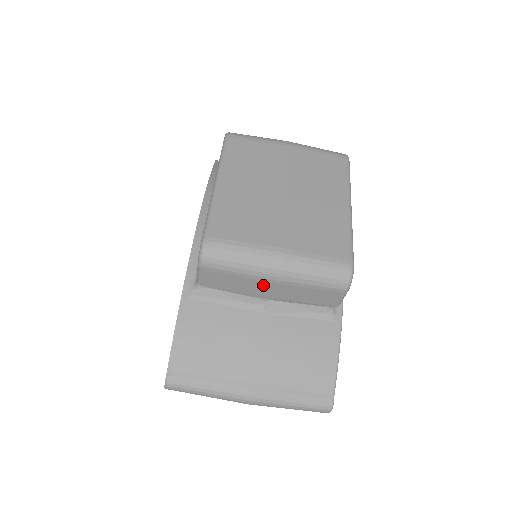
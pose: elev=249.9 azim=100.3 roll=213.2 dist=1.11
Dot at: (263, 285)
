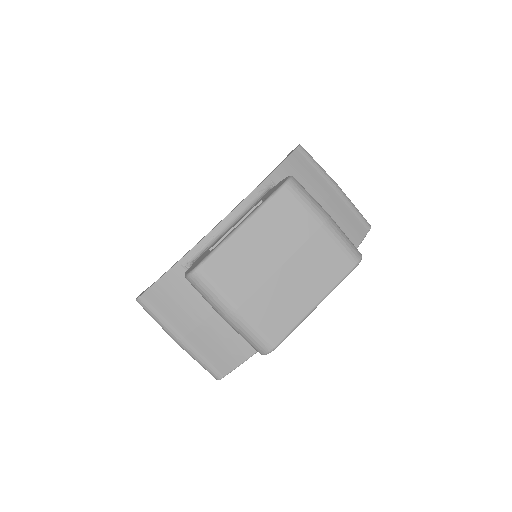
Dot at: occluded
